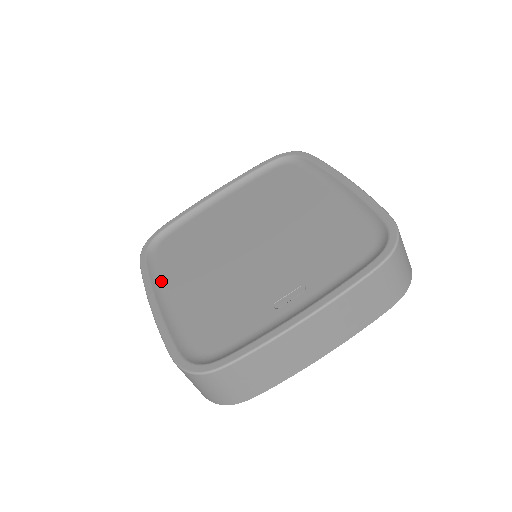
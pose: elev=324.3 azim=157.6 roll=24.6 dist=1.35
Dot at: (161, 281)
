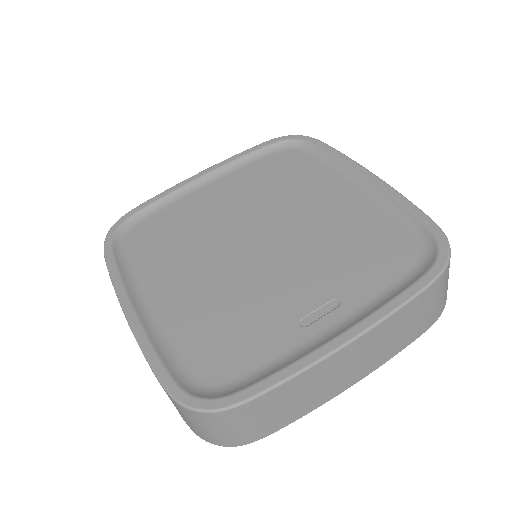
Dot at: (136, 280)
